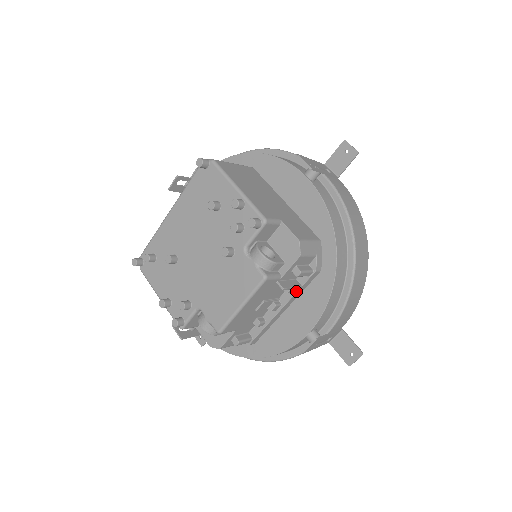
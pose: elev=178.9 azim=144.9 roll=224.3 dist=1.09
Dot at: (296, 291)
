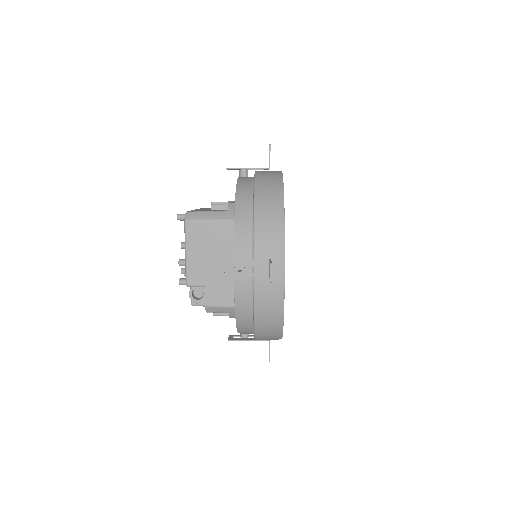
Dot at: occluded
